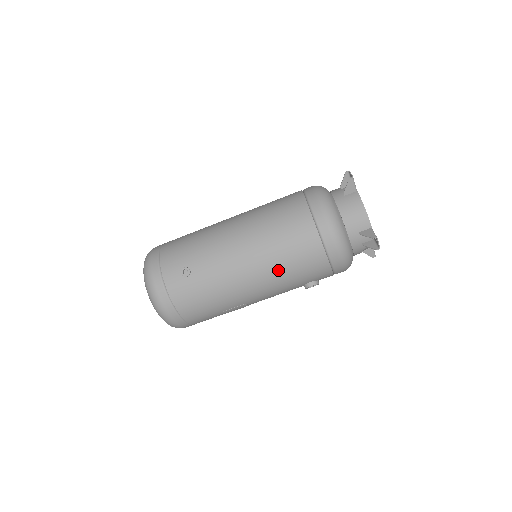
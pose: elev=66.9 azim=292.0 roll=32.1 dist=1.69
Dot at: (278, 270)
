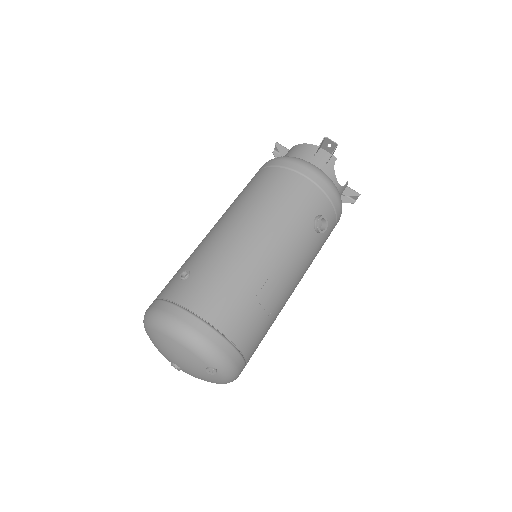
Dot at: (271, 211)
